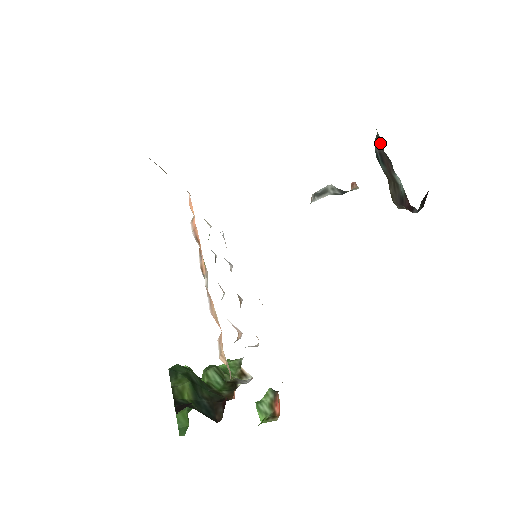
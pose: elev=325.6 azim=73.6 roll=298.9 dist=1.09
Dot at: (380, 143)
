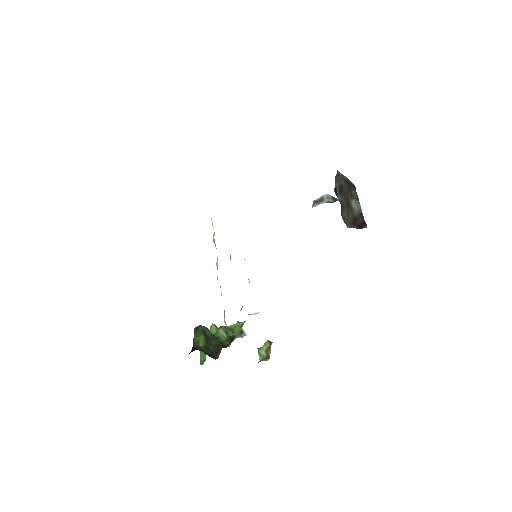
Dot at: (342, 178)
